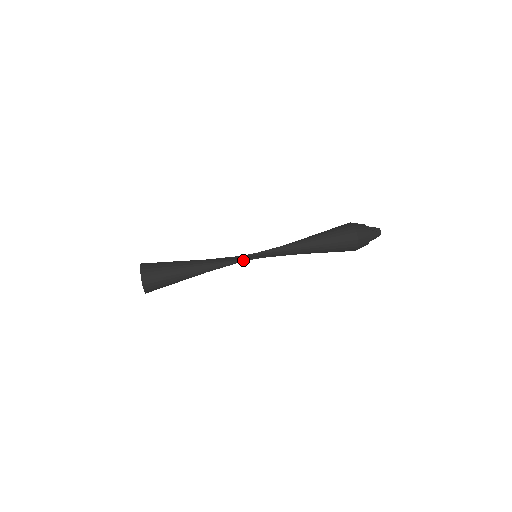
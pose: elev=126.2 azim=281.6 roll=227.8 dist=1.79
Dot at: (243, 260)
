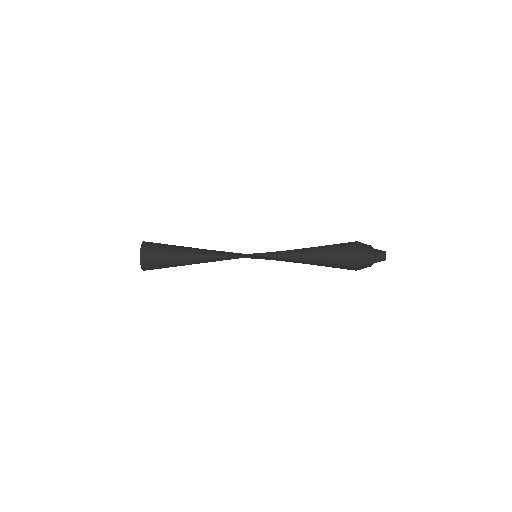
Dot at: (242, 255)
